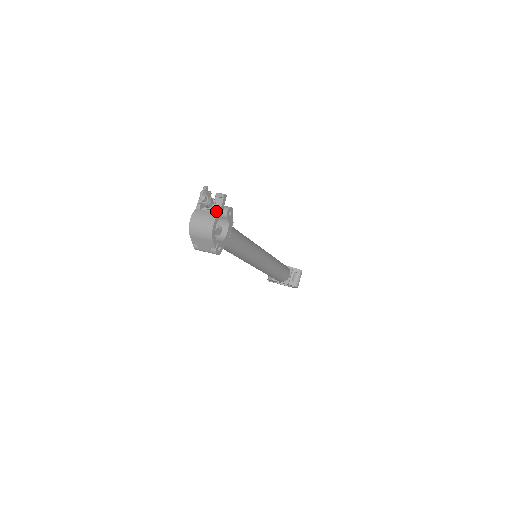
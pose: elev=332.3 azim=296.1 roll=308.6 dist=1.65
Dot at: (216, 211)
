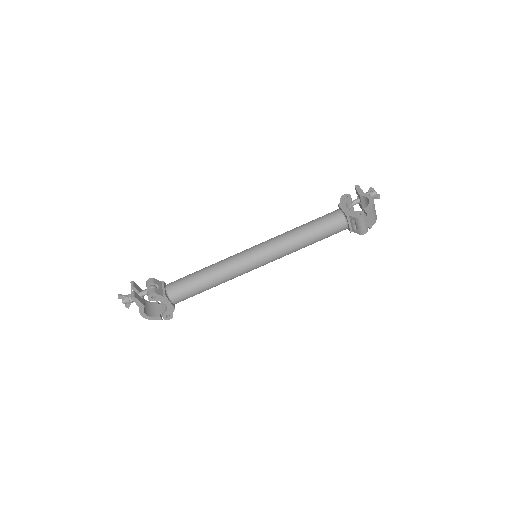
Dot at: (138, 305)
